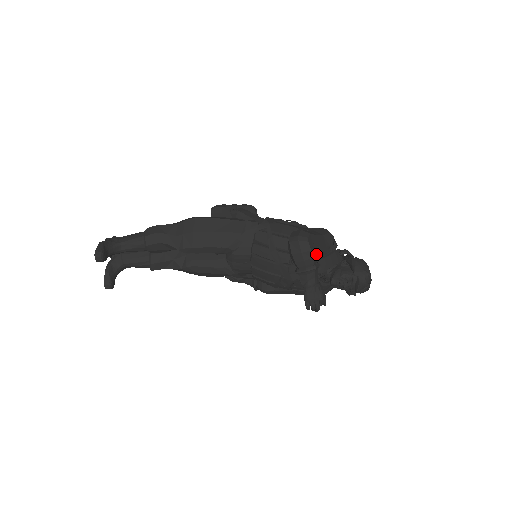
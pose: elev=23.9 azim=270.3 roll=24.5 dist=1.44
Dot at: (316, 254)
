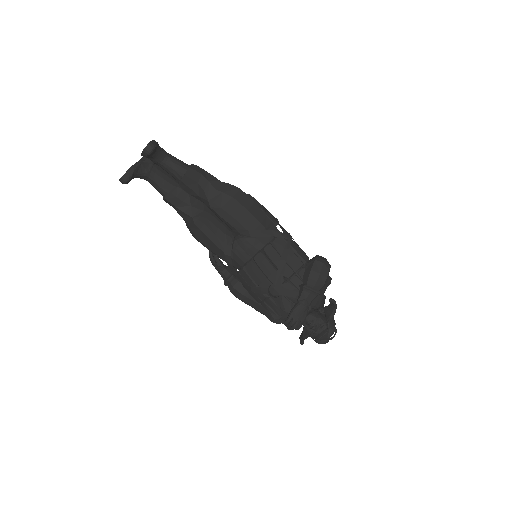
Dot at: occluded
